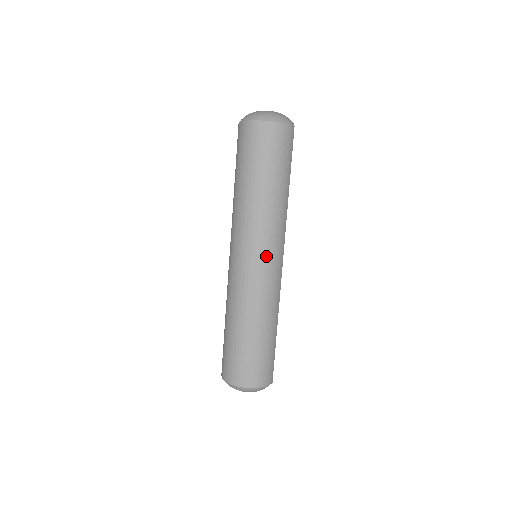
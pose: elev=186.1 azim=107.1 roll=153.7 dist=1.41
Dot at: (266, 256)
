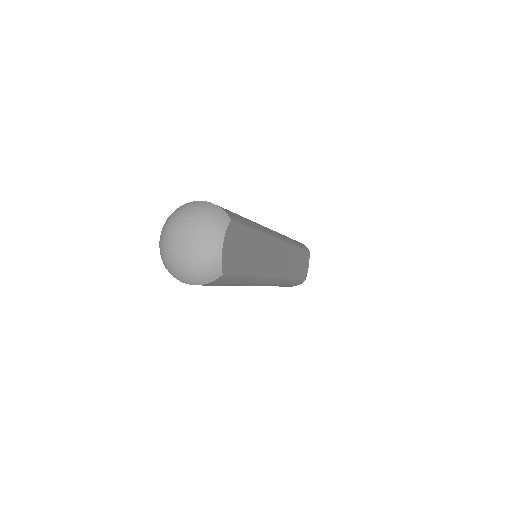
Dot at: occluded
